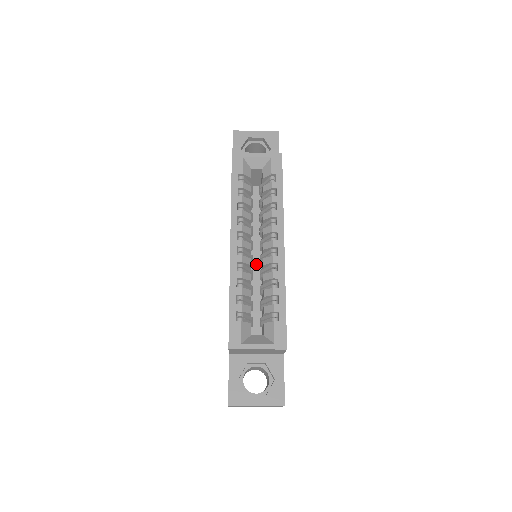
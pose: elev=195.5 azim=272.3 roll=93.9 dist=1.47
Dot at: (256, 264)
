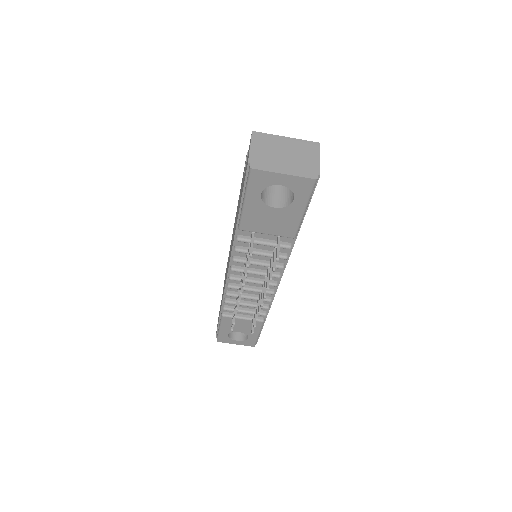
Dot at: occluded
